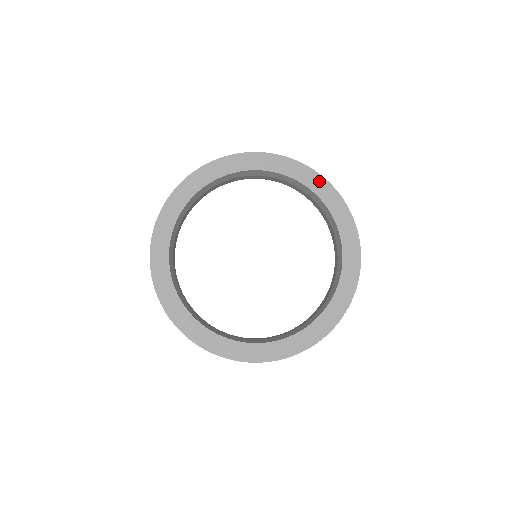
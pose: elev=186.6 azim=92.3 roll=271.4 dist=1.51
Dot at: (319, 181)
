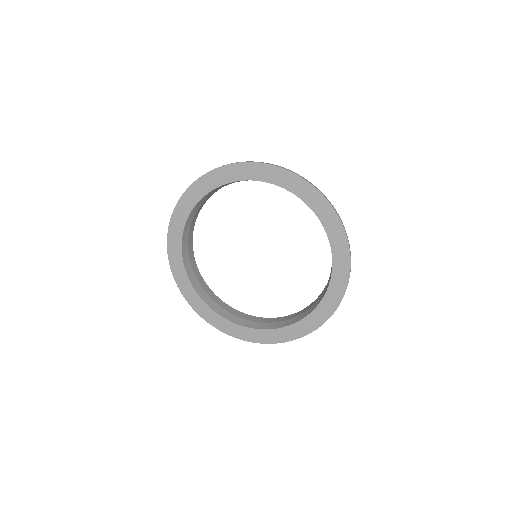
Dot at: (284, 175)
